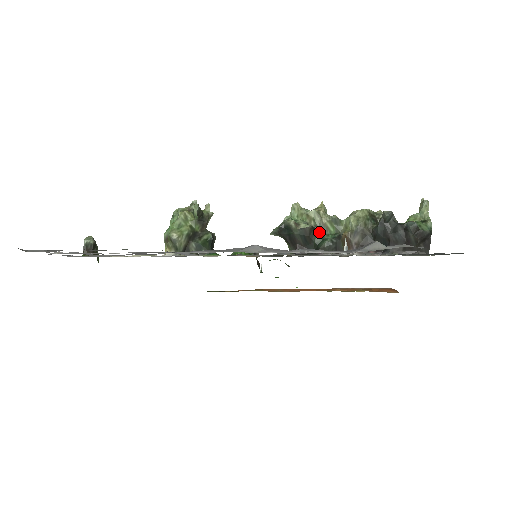
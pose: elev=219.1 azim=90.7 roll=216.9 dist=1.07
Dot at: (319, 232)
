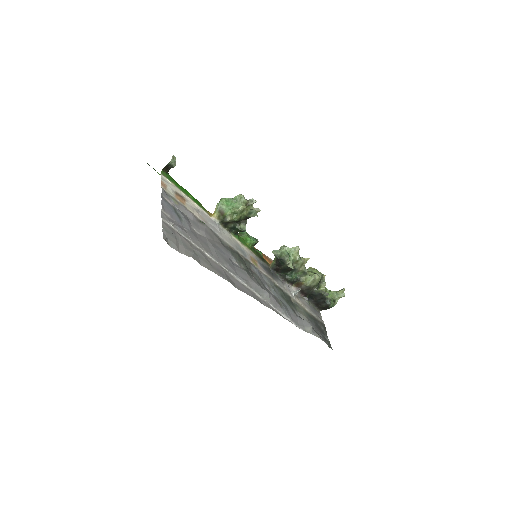
Dot at: (293, 270)
